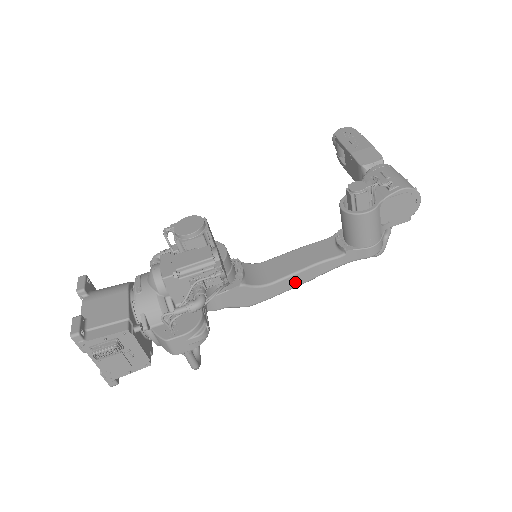
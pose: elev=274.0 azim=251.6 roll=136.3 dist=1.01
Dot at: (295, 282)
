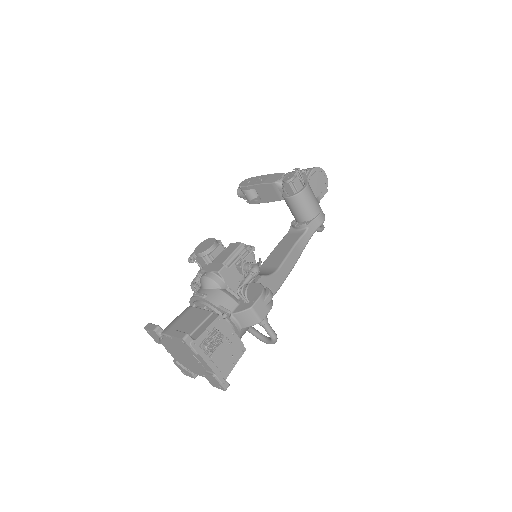
Dot at: (291, 263)
